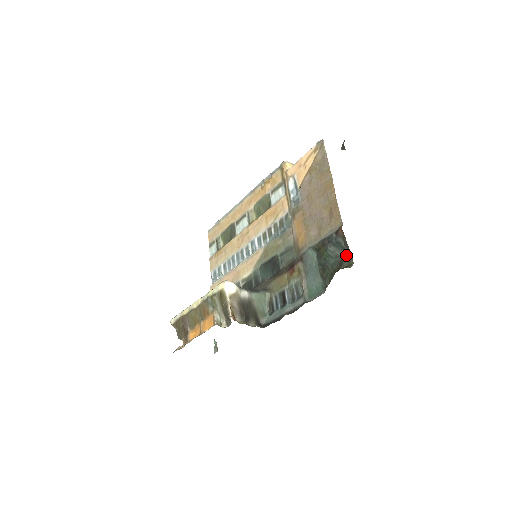
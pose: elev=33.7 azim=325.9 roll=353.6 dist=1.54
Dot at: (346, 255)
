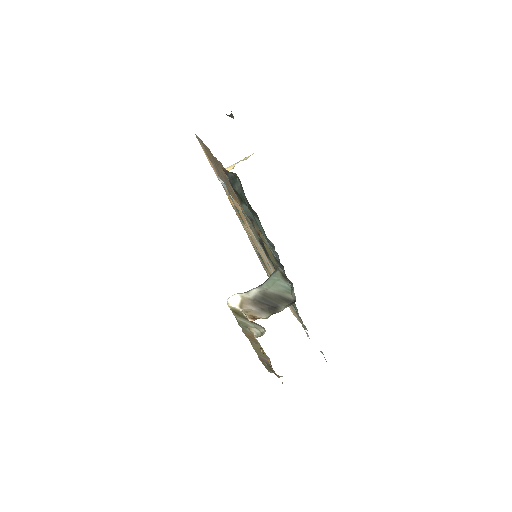
Dot at: (239, 179)
